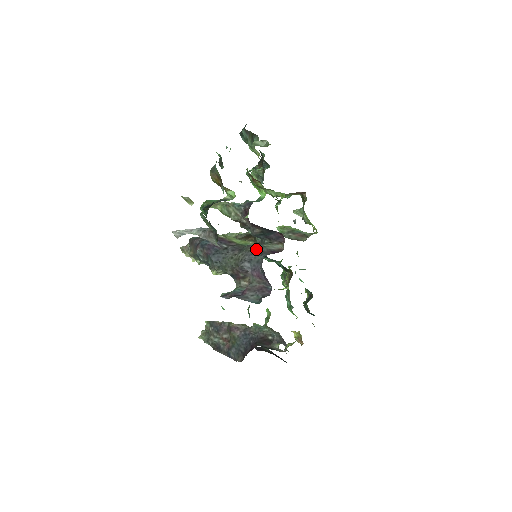
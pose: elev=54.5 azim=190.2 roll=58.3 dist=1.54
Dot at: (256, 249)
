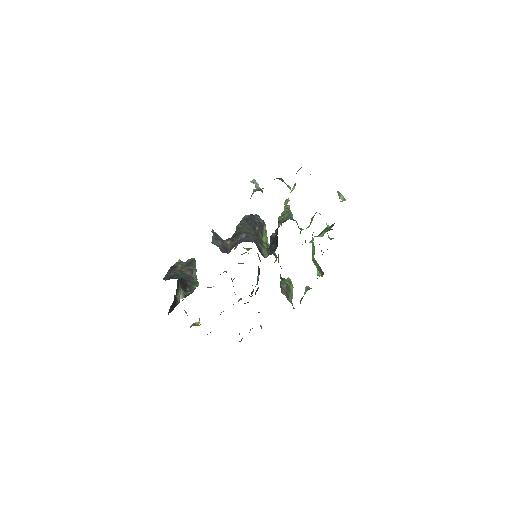
Dot at: (259, 241)
